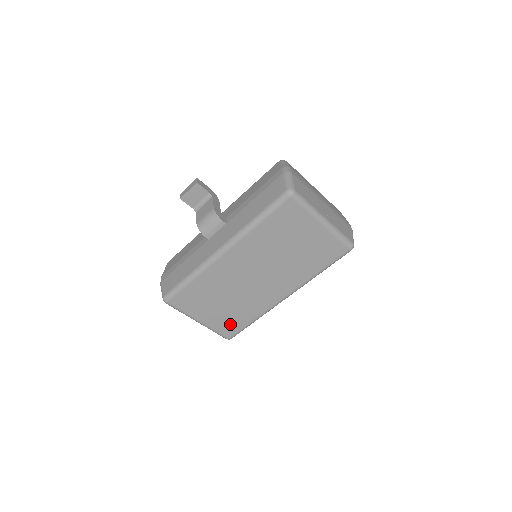
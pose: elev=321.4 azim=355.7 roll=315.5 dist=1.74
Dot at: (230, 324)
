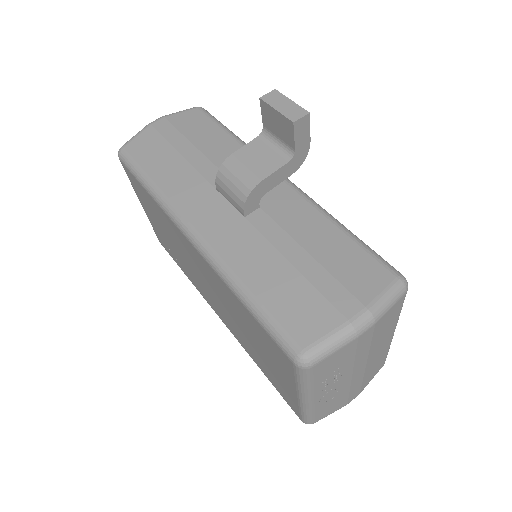
Dot at: (166, 245)
